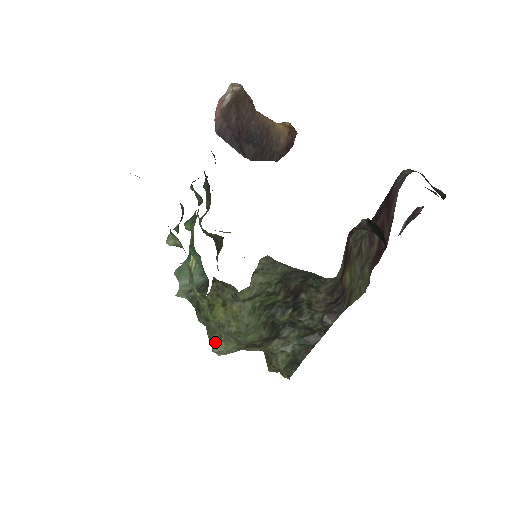
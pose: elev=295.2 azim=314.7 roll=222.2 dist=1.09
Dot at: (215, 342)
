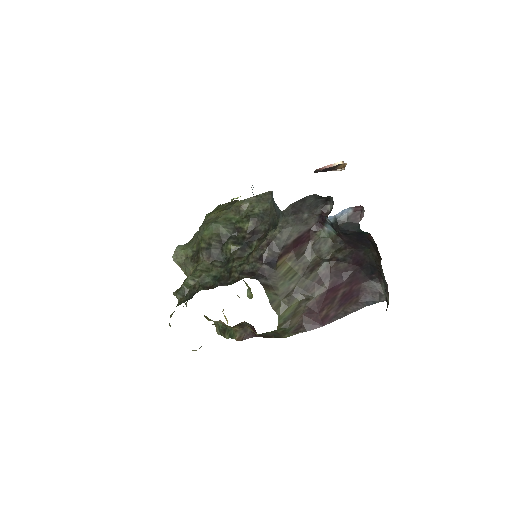
Dot at: (184, 245)
